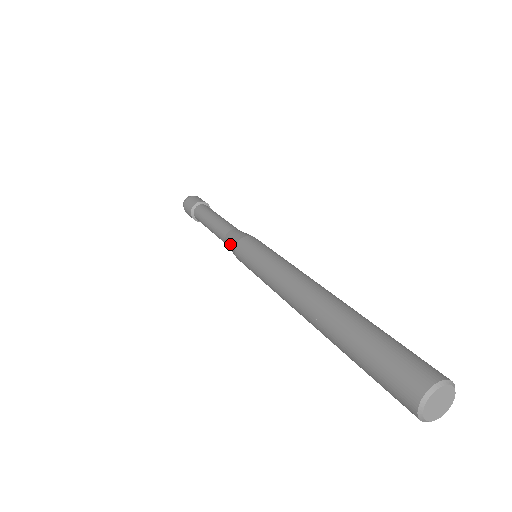
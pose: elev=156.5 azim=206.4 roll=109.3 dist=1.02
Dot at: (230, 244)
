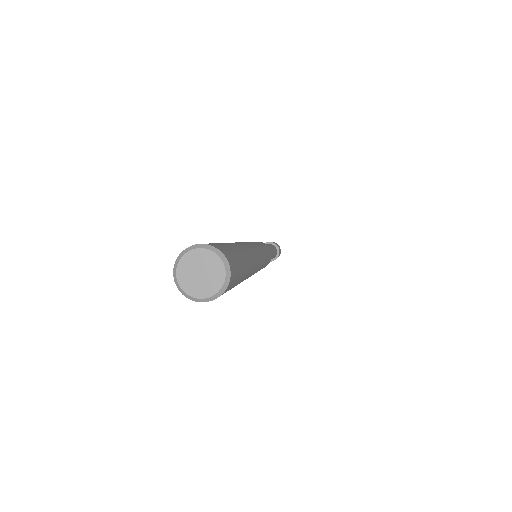
Dot at: occluded
